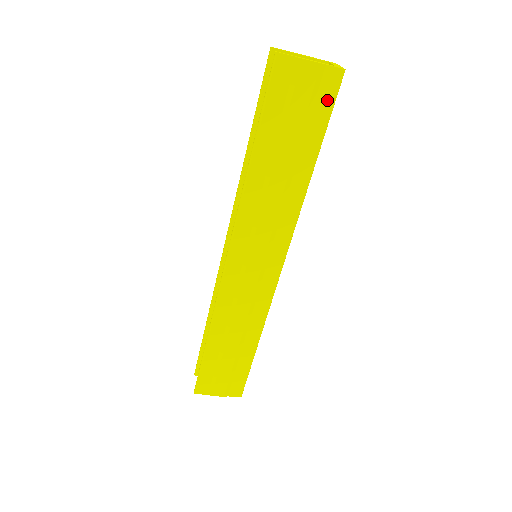
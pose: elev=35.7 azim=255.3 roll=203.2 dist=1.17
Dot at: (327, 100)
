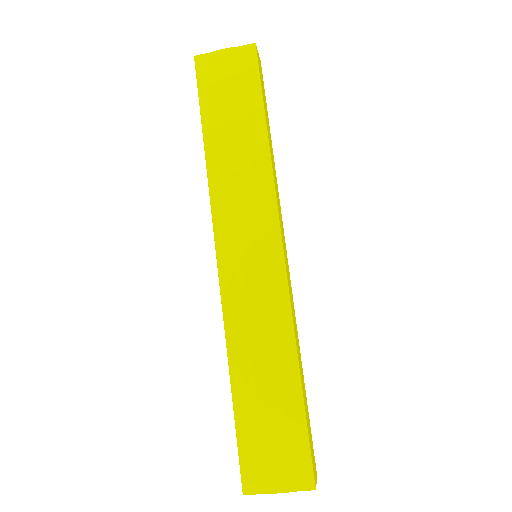
Dot at: (251, 71)
